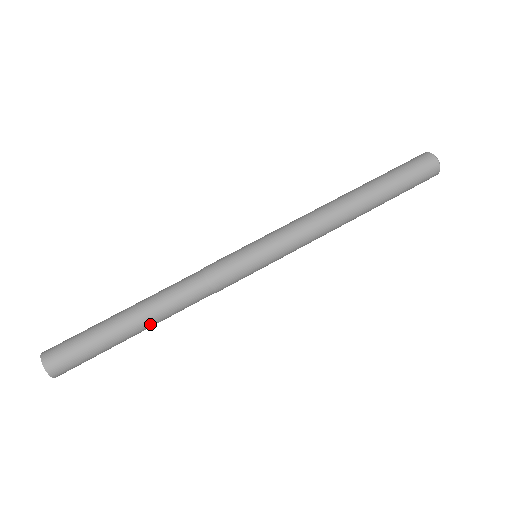
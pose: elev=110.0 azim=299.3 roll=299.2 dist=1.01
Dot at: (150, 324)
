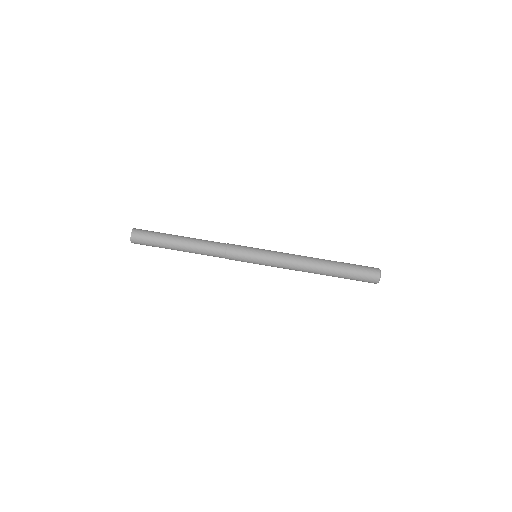
Dot at: (186, 249)
